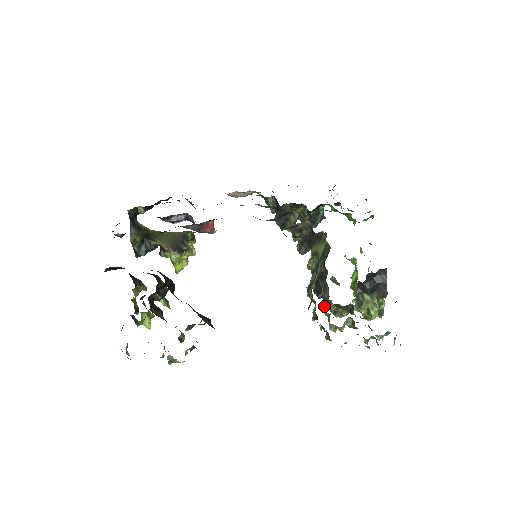
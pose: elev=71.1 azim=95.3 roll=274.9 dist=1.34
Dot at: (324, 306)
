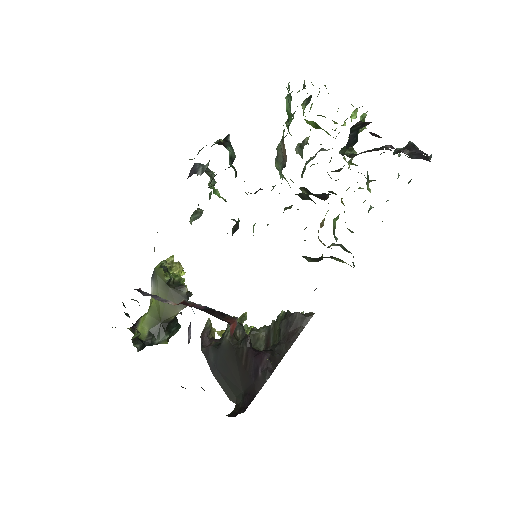
Dot at: (335, 194)
